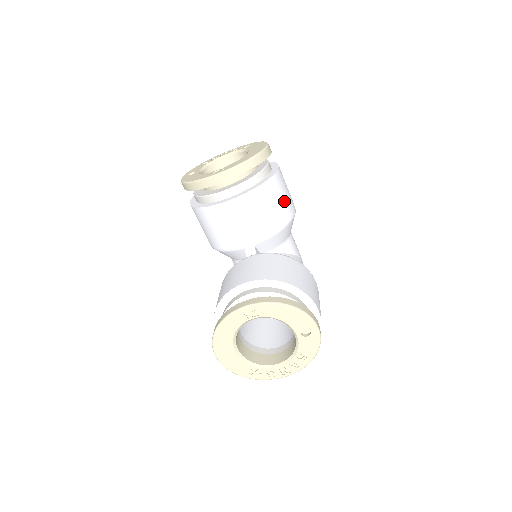
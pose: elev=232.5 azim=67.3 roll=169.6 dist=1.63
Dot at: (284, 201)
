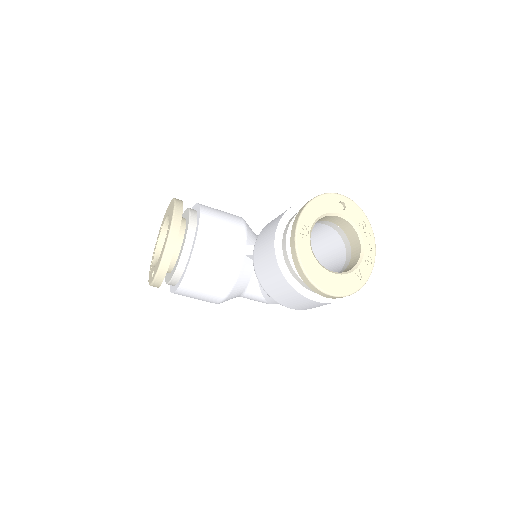
Dot at: occluded
